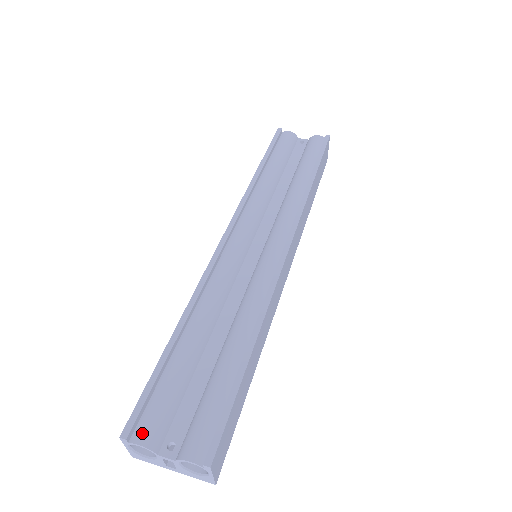
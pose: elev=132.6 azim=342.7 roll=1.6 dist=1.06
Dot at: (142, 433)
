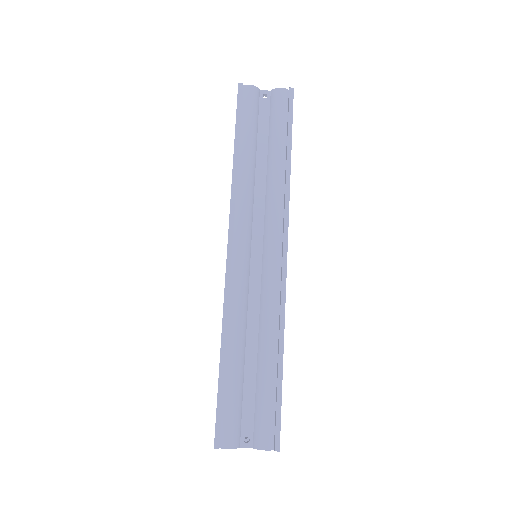
Dot at: (227, 441)
